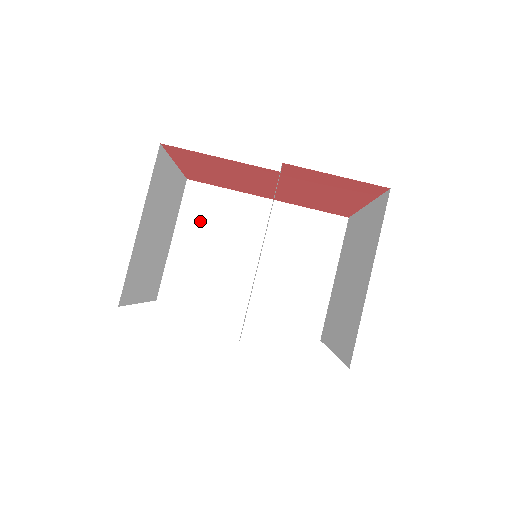
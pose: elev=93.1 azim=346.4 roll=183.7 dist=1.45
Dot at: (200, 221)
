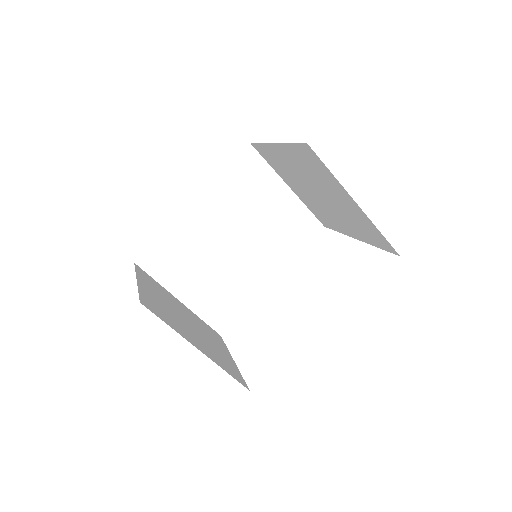
Dot at: (178, 271)
